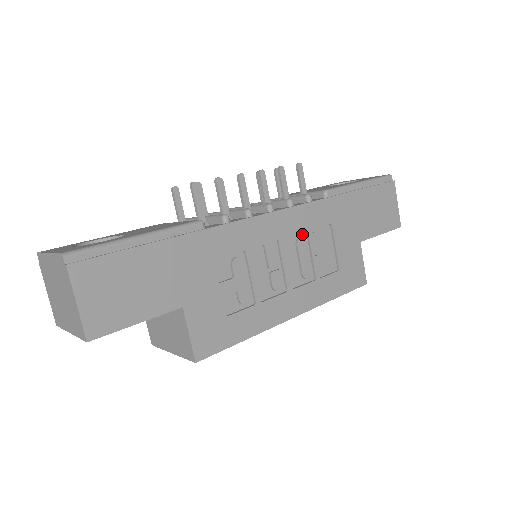
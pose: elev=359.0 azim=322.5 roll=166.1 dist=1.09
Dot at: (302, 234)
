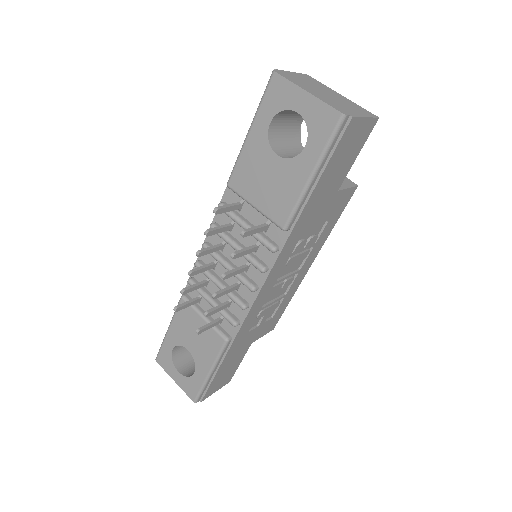
Dot at: (286, 259)
